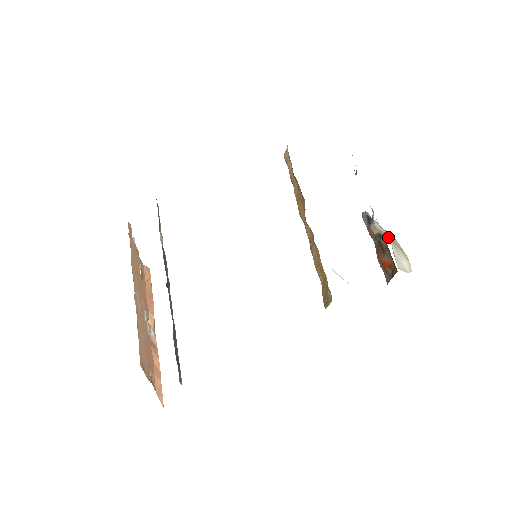
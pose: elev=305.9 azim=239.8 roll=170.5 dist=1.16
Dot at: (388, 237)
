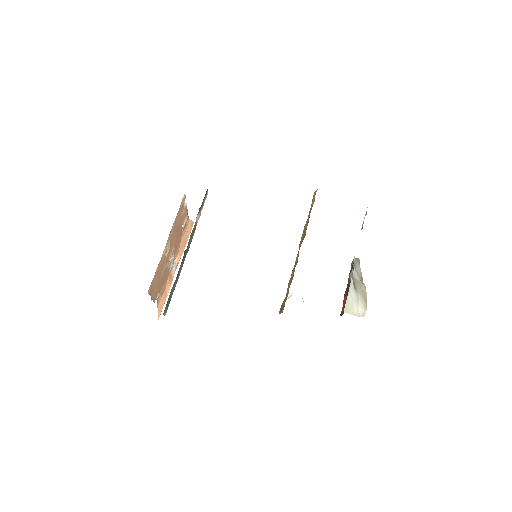
Dot at: (358, 286)
